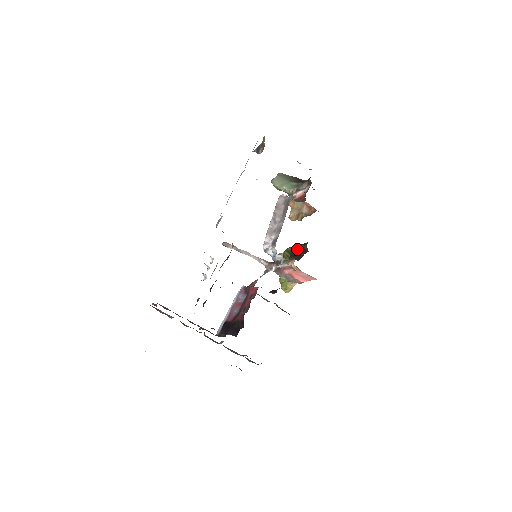
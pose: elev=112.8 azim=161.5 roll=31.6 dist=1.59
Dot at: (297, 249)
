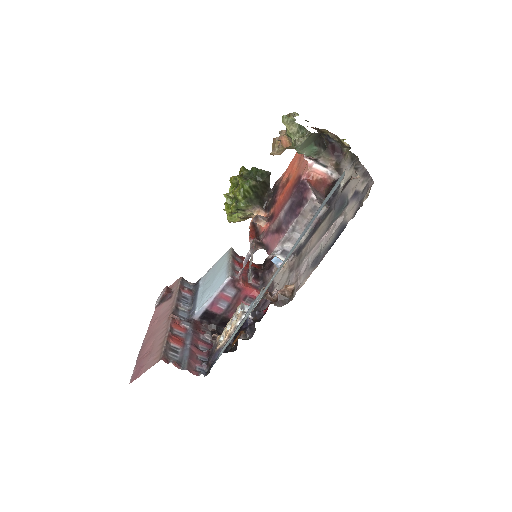
Dot at: (261, 186)
